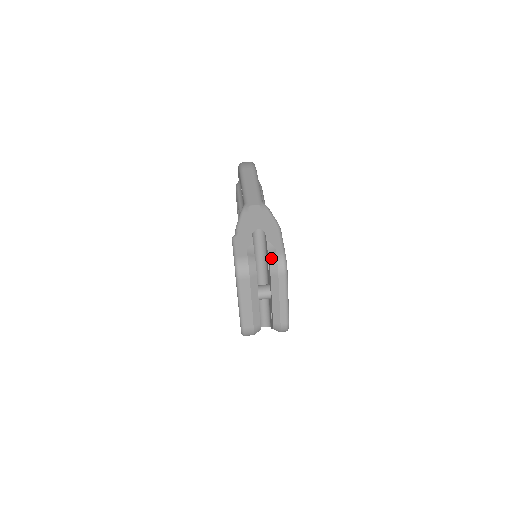
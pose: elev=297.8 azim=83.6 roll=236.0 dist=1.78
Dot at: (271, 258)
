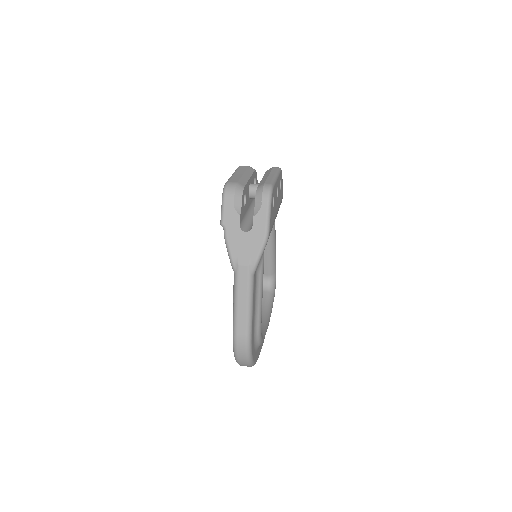
Dot at: occluded
